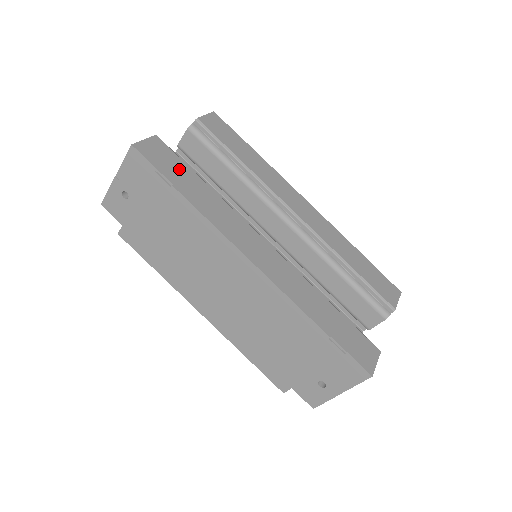
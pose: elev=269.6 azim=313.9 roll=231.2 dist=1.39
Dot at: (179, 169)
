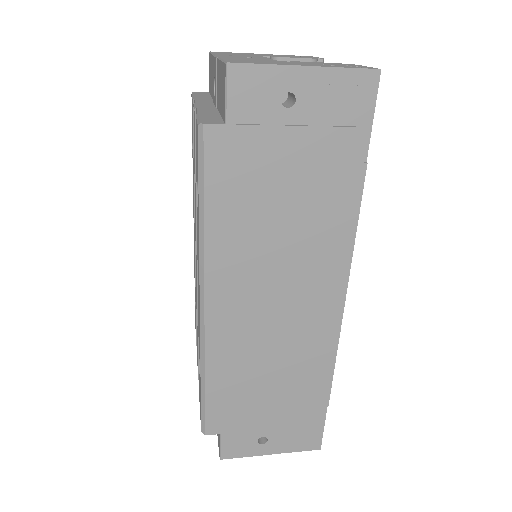
Dot at: occluded
